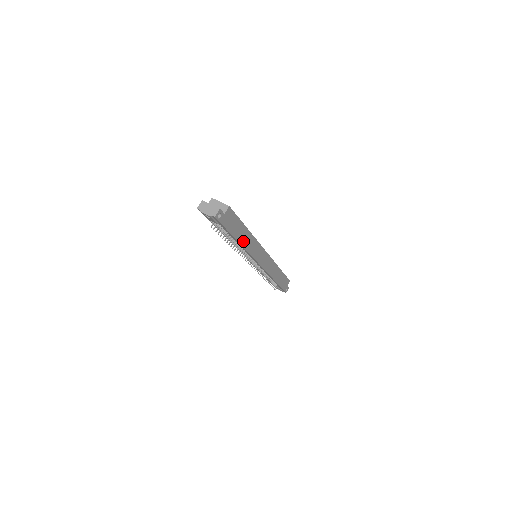
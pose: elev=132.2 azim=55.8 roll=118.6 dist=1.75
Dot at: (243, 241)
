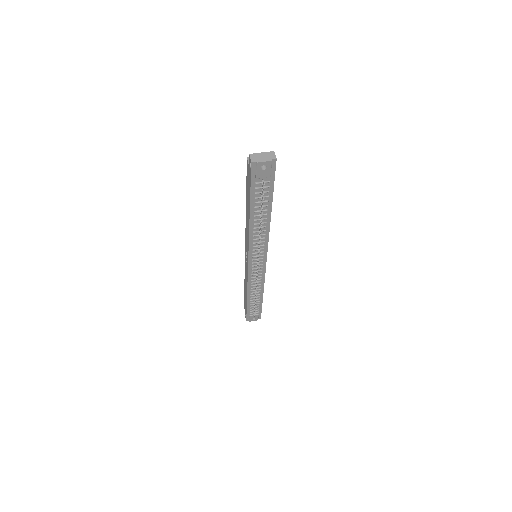
Dot at: occluded
